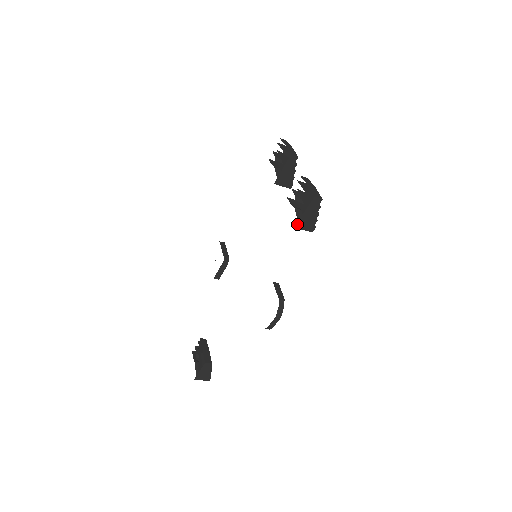
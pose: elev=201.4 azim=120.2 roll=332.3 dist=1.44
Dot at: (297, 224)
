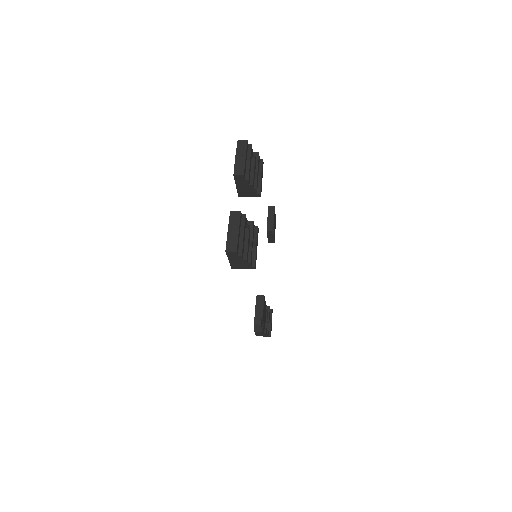
Dot at: (232, 266)
